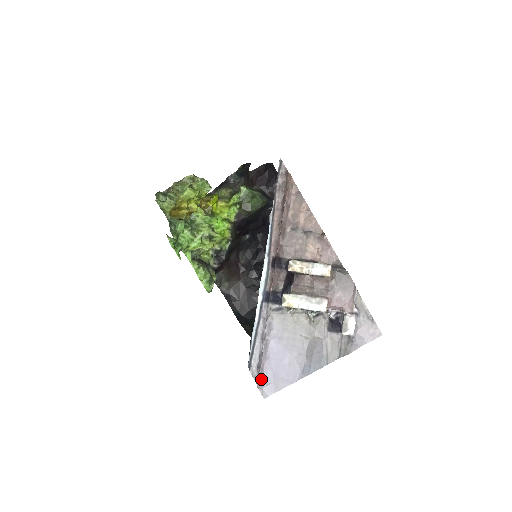
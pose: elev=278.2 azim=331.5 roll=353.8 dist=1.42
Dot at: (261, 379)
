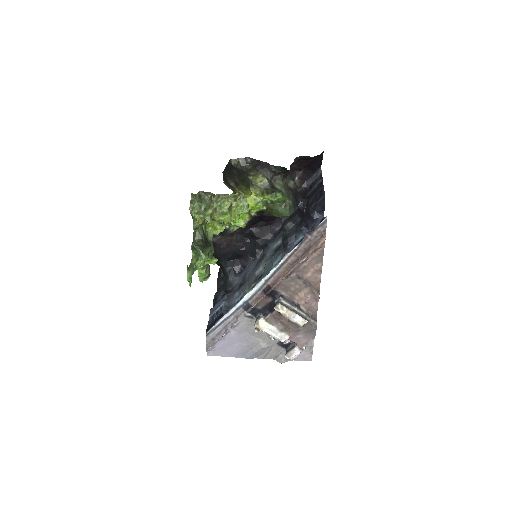
Dot at: (212, 348)
